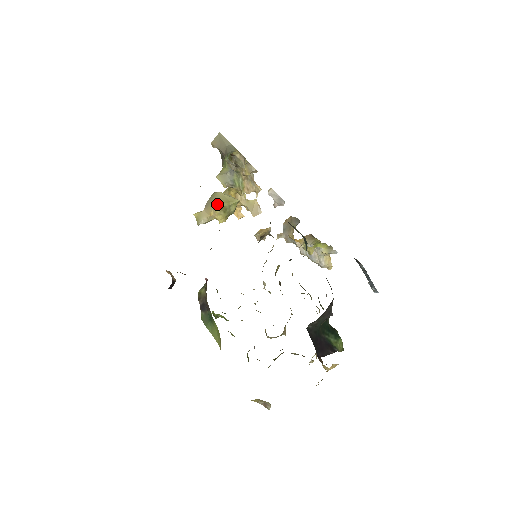
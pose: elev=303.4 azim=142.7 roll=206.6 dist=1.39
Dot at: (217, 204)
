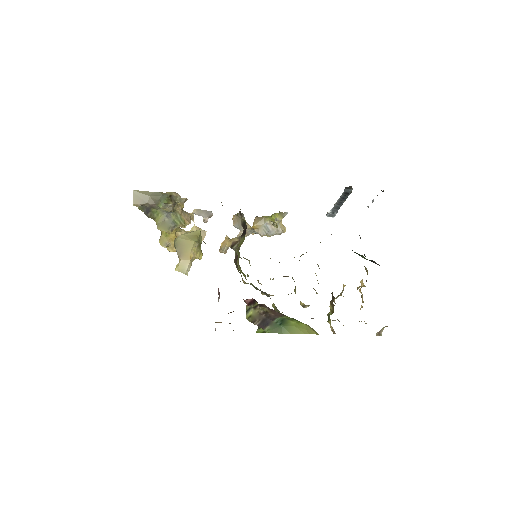
Dot at: (190, 245)
